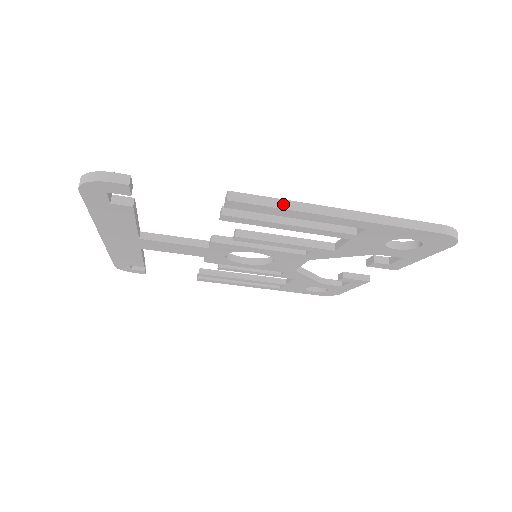
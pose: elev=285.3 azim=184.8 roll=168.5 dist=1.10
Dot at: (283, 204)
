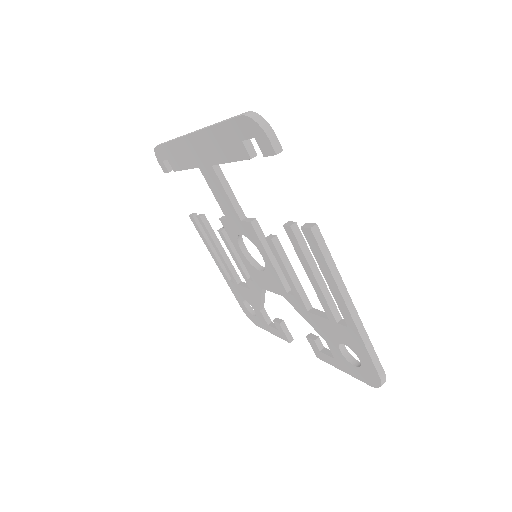
Dot at: (332, 266)
